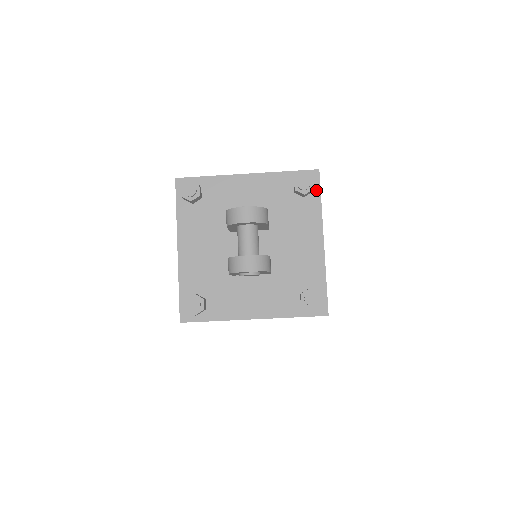
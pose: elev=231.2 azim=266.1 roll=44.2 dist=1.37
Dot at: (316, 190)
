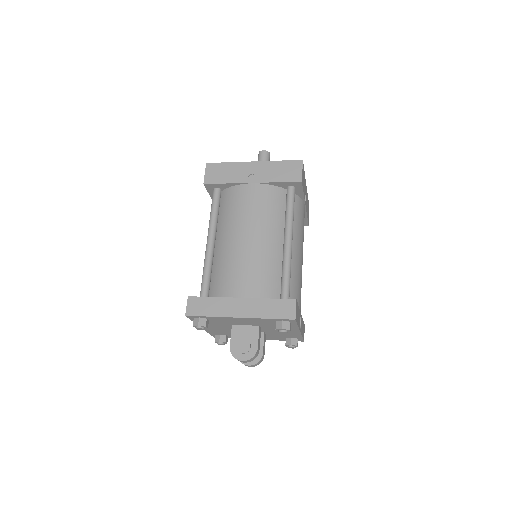
Dot at: (293, 323)
